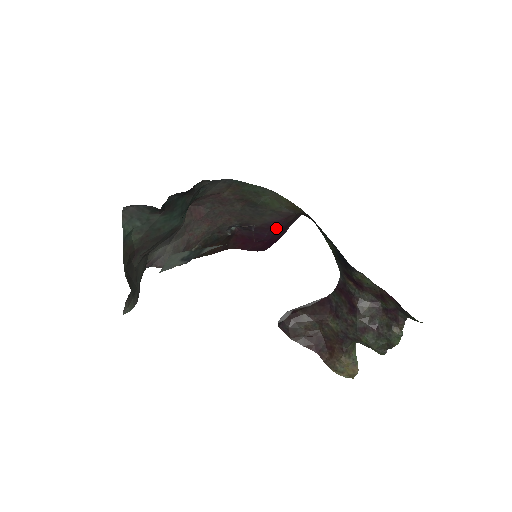
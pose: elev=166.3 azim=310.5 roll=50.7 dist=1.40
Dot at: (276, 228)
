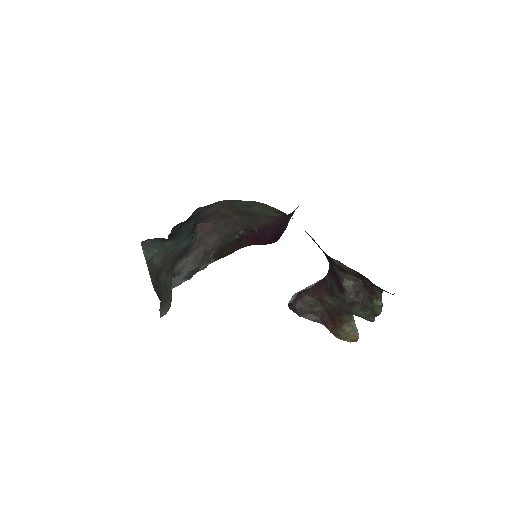
Dot at: (274, 227)
